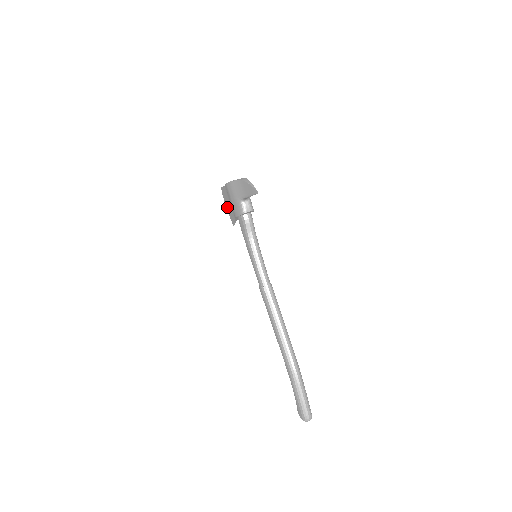
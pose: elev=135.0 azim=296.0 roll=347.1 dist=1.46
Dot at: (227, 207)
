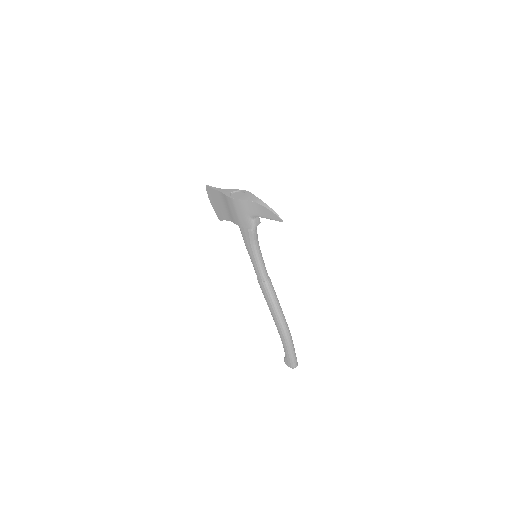
Dot at: (213, 204)
